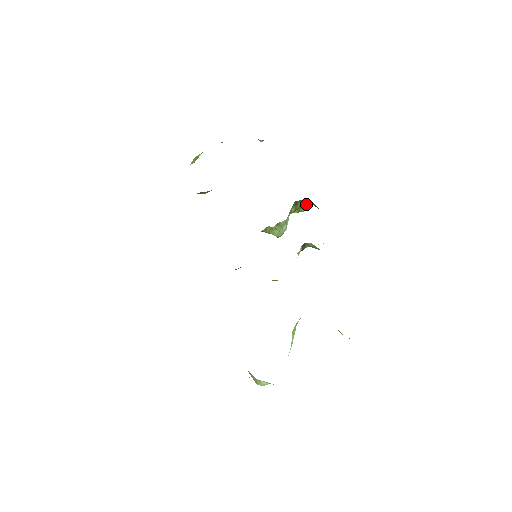
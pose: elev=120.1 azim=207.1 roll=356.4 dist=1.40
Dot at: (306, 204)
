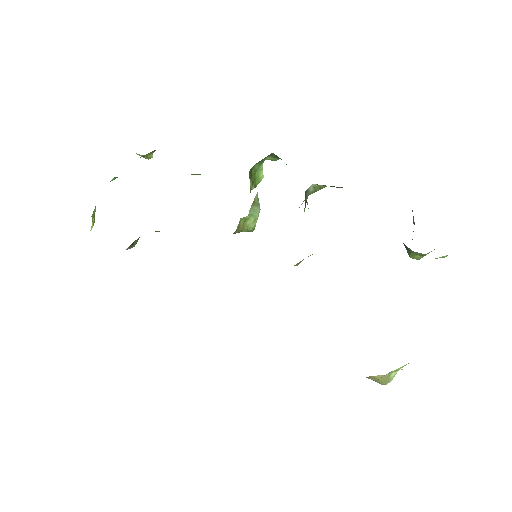
Dot at: (259, 170)
